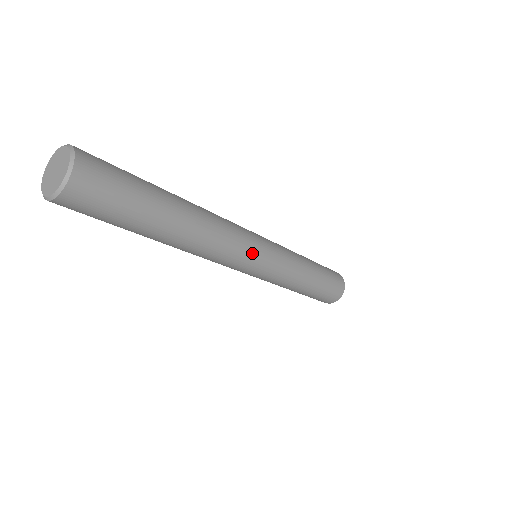
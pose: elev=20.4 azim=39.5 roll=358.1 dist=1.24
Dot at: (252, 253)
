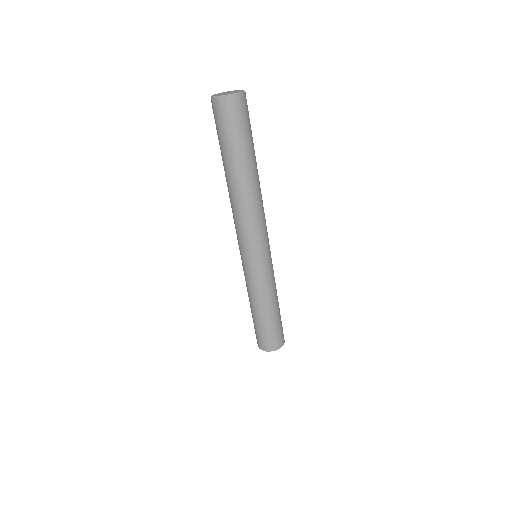
Dot at: (264, 240)
